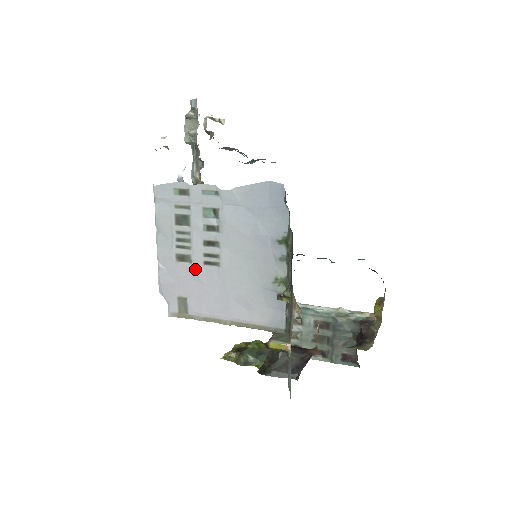
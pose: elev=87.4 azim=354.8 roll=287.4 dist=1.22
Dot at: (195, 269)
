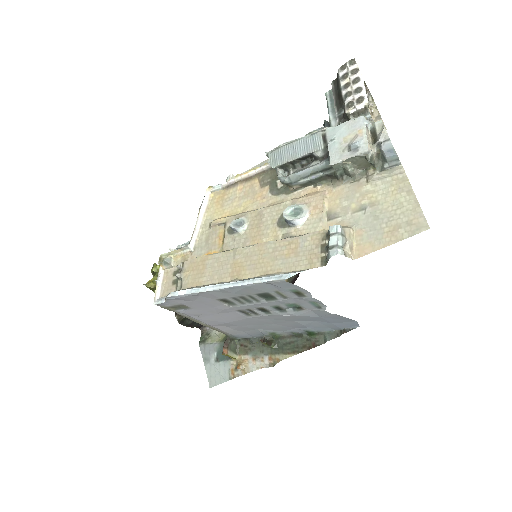
Dot at: (226, 308)
